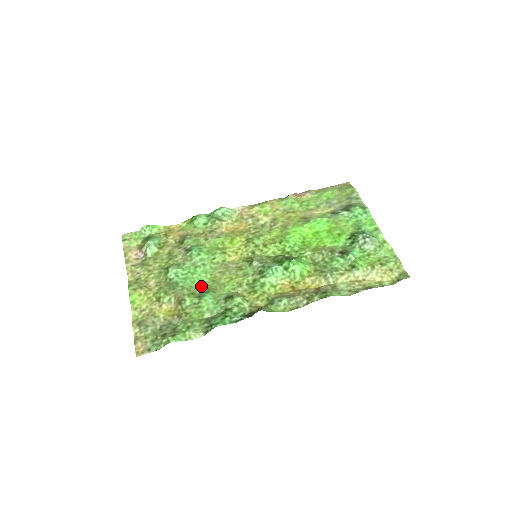
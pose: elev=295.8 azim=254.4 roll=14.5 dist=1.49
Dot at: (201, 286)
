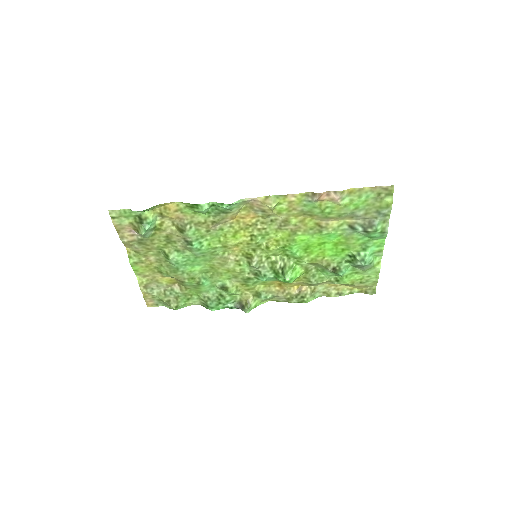
Dot at: (200, 270)
